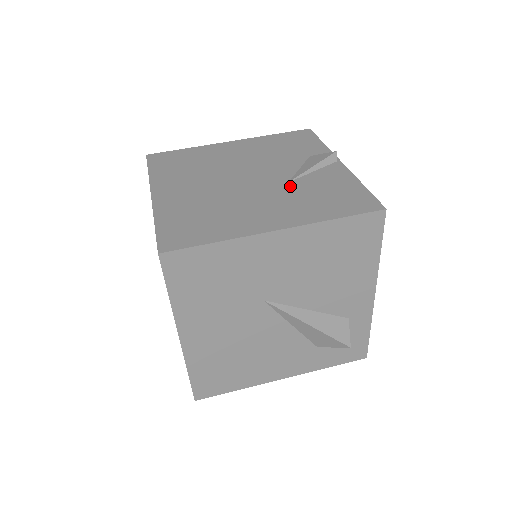
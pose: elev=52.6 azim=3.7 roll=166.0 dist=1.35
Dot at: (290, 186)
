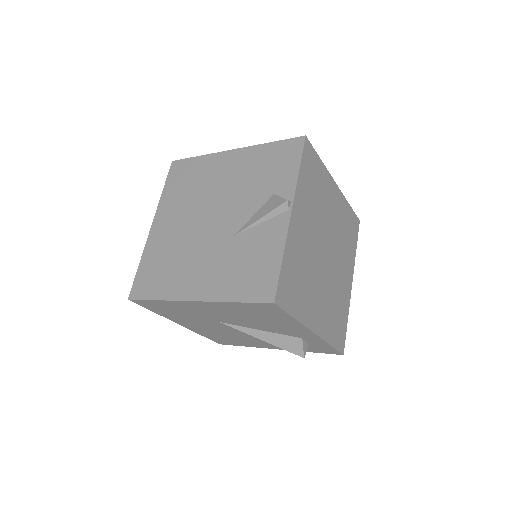
Dot at: (232, 242)
